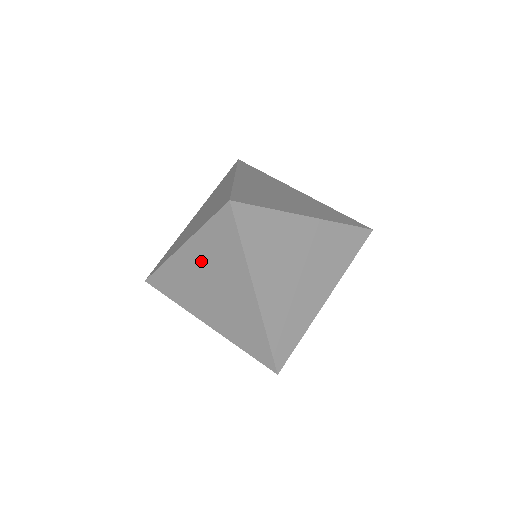
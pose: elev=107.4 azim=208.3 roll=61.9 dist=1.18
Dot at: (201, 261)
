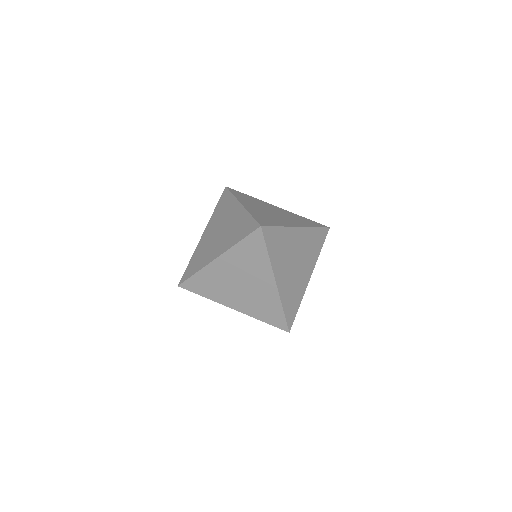
Dot at: (233, 266)
